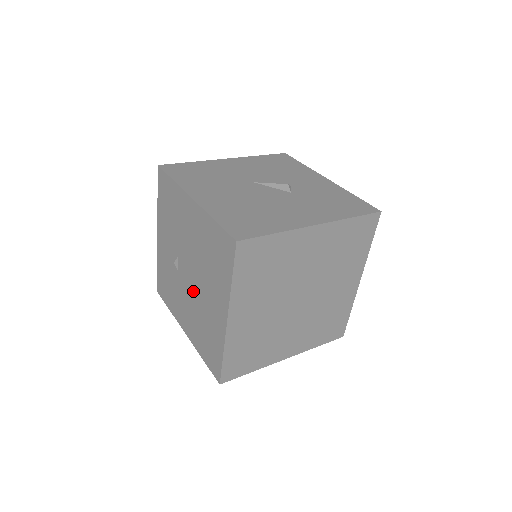
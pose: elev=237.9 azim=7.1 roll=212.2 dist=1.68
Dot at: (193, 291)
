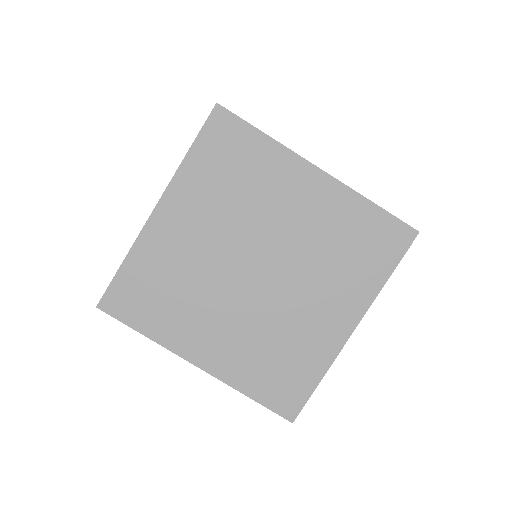
Dot at: occluded
